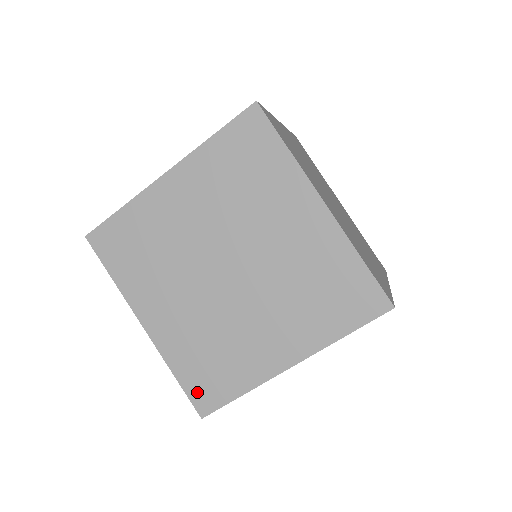
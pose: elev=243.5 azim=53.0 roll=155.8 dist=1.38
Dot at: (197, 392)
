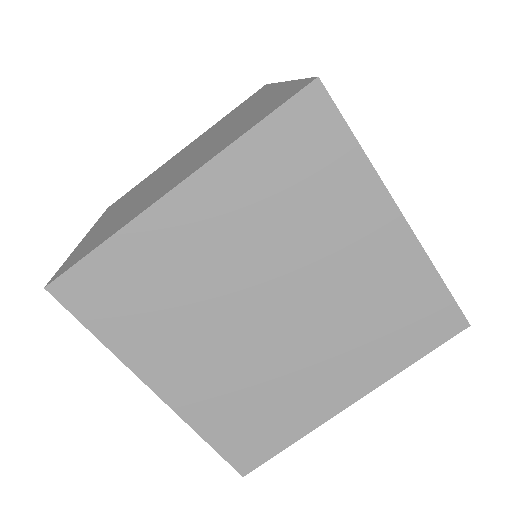
Dot at: (68, 263)
